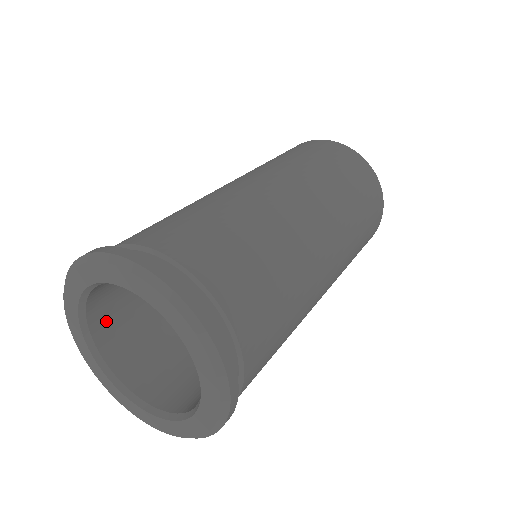
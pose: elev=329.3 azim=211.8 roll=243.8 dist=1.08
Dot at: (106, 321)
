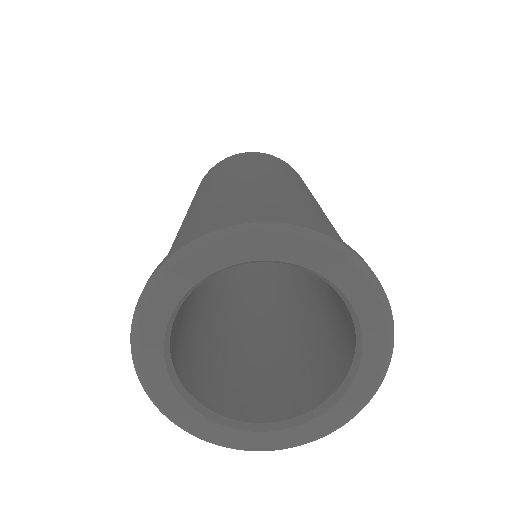
Dot at: occluded
